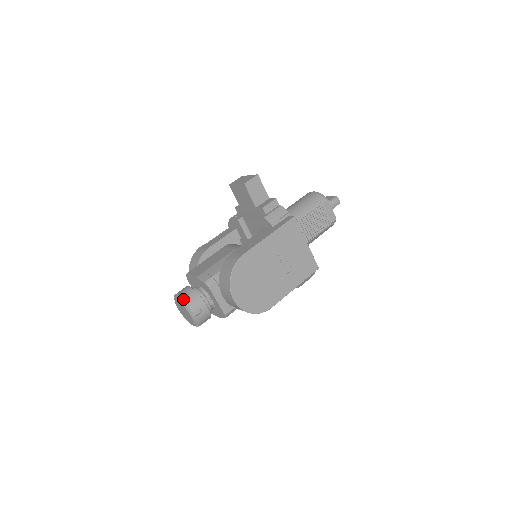
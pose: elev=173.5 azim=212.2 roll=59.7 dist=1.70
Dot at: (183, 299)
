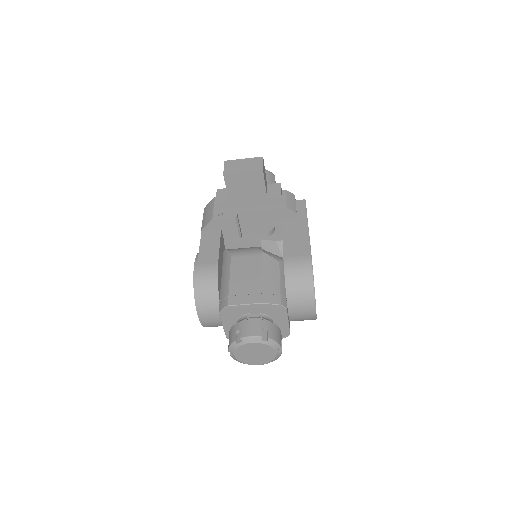
Dot at: (263, 337)
